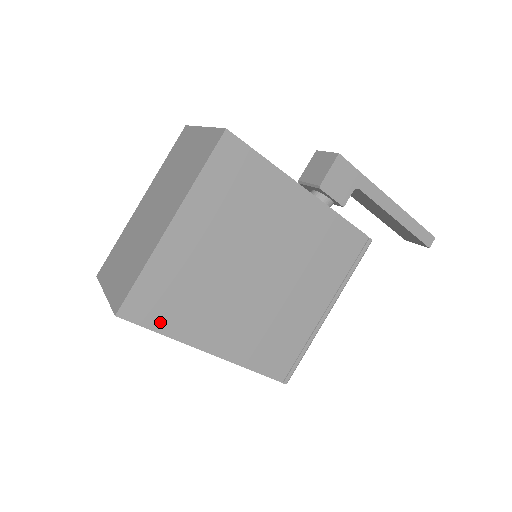
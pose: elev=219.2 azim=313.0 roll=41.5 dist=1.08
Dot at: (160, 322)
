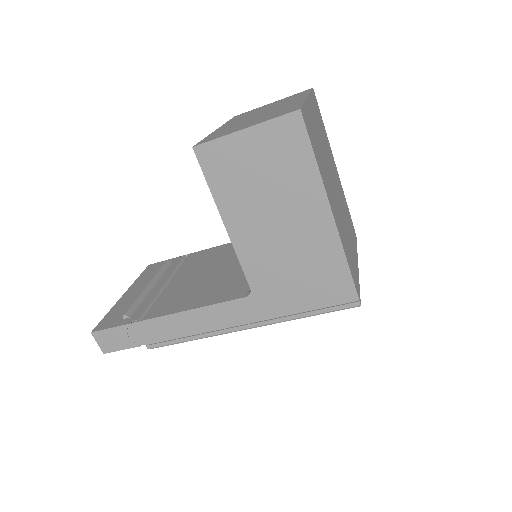
Dot at: (314, 149)
